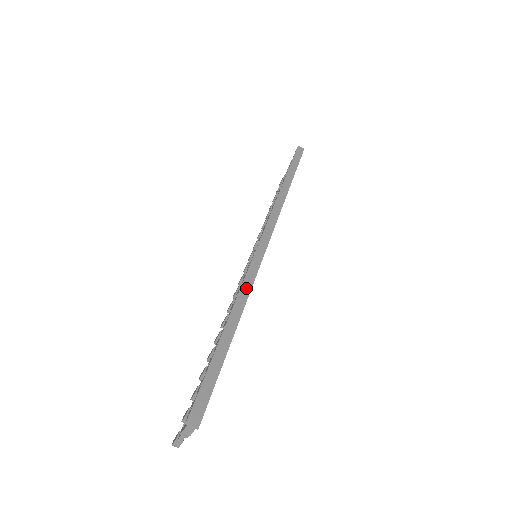
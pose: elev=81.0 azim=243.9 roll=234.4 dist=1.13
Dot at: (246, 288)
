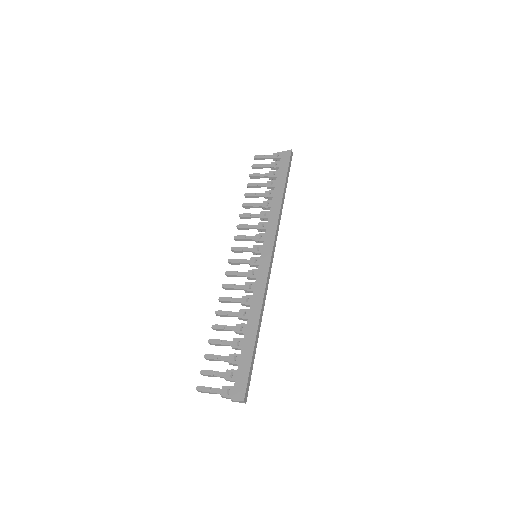
Dot at: (264, 300)
